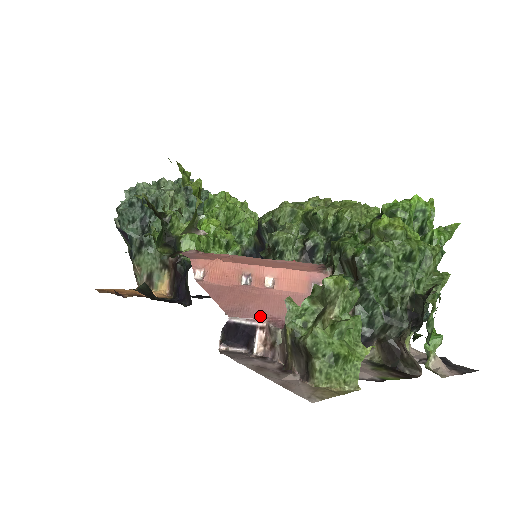
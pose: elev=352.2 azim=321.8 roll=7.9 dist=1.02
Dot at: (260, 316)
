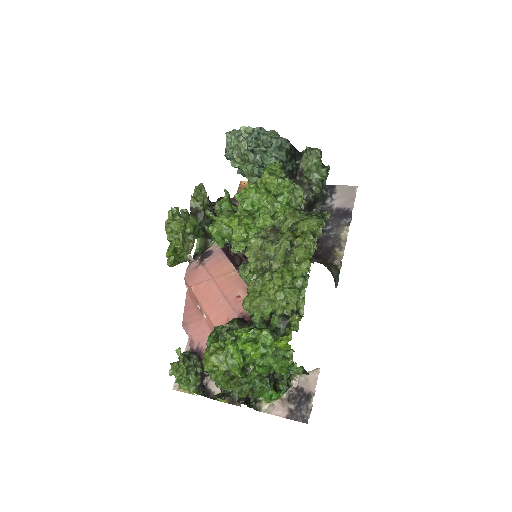
Dot at: (190, 335)
